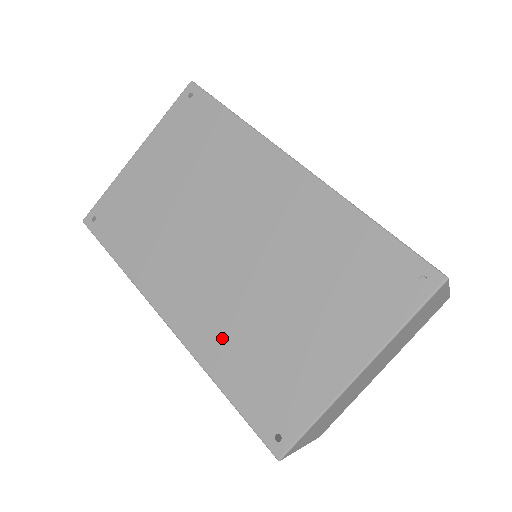
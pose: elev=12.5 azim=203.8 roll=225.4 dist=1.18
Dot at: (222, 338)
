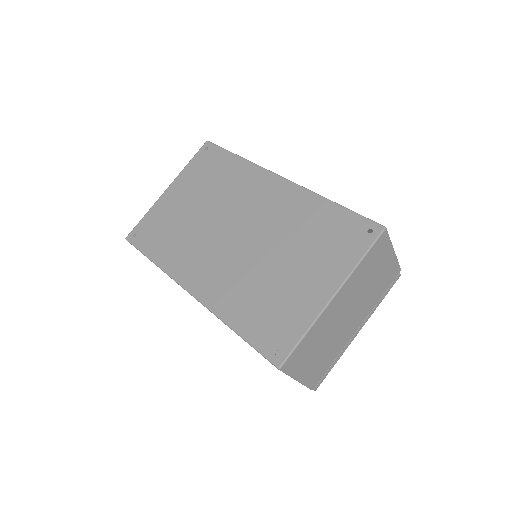
Dot at: (233, 295)
